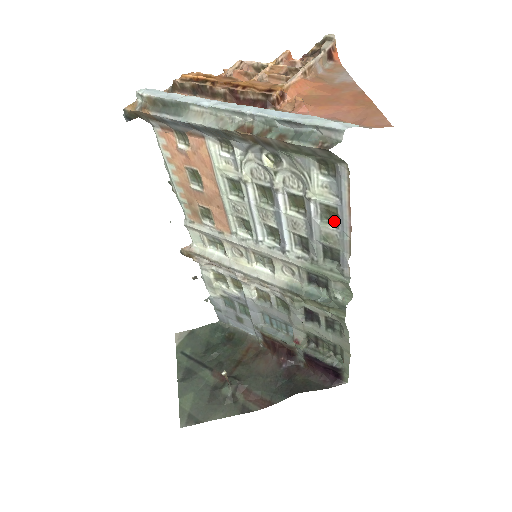
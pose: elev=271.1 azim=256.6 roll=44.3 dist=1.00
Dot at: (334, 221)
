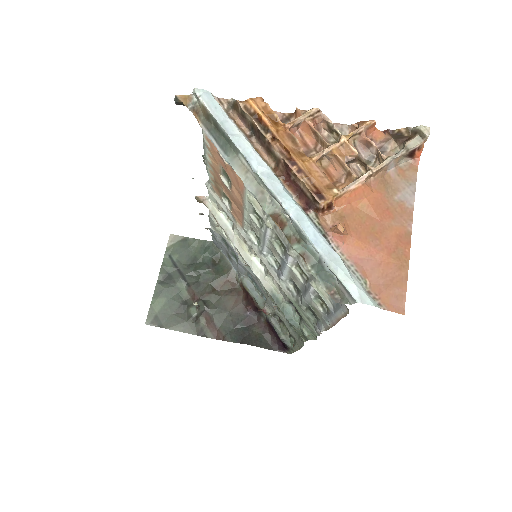
Dot at: (325, 306)
